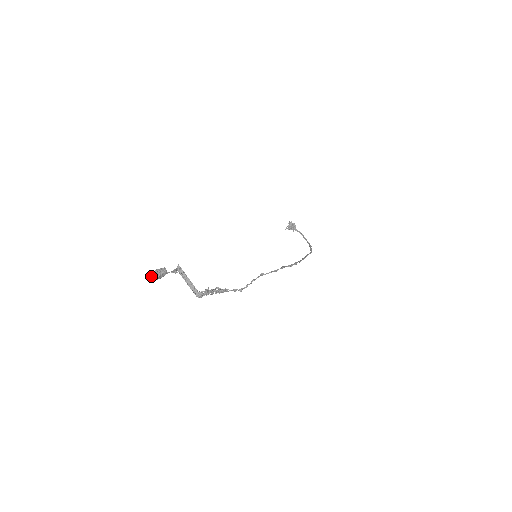
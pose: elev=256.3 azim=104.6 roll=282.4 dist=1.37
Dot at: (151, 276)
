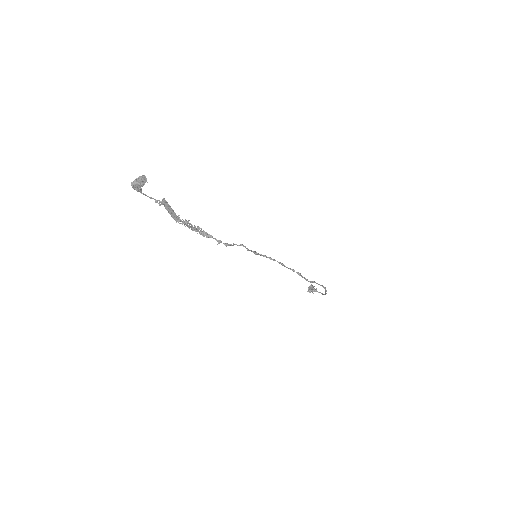
Dot at: (132, 183)
